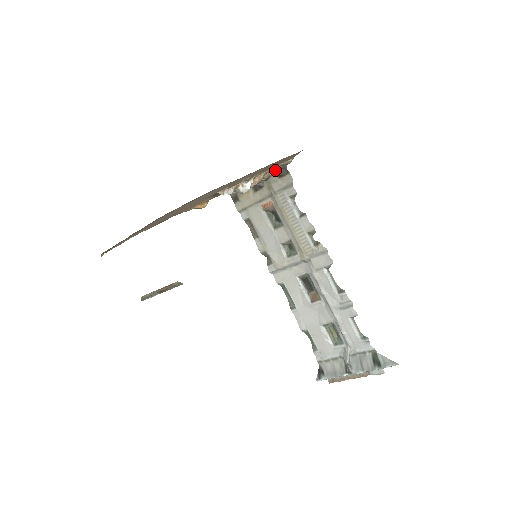
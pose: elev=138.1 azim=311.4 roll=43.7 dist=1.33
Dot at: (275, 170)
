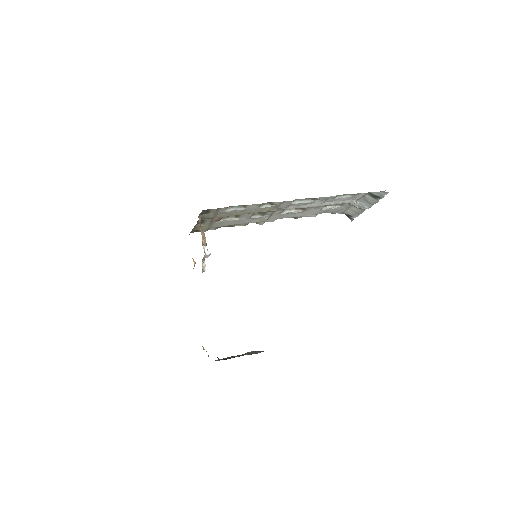
Dot at: (199, 215)
